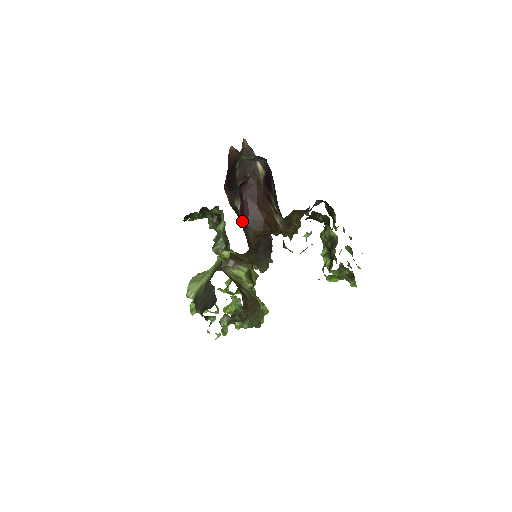
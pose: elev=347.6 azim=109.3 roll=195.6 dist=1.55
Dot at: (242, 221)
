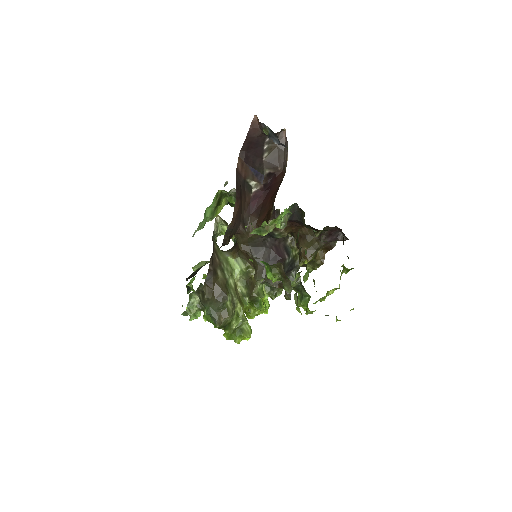
Dot at: (237, 188)
